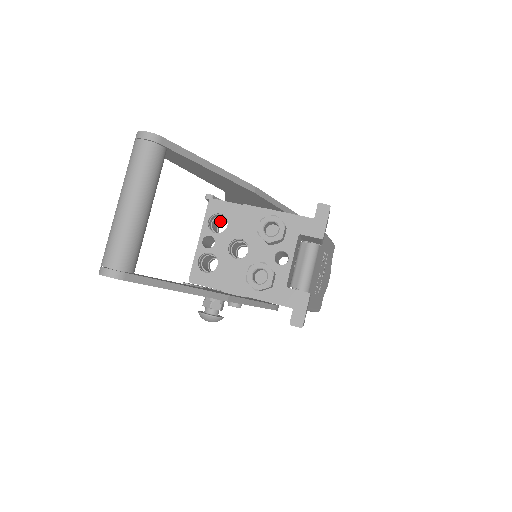
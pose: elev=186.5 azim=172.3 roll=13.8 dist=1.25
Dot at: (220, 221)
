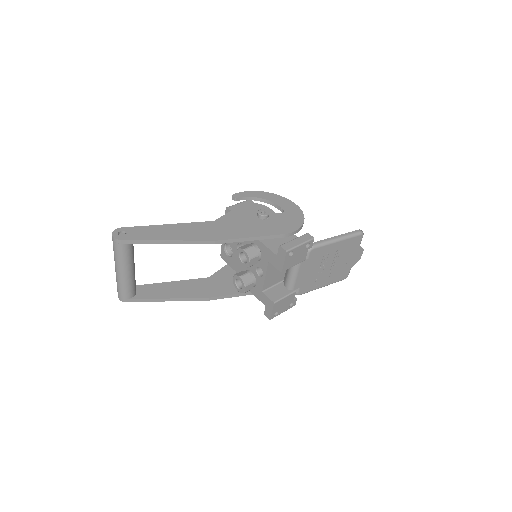
Dot at: occluded
